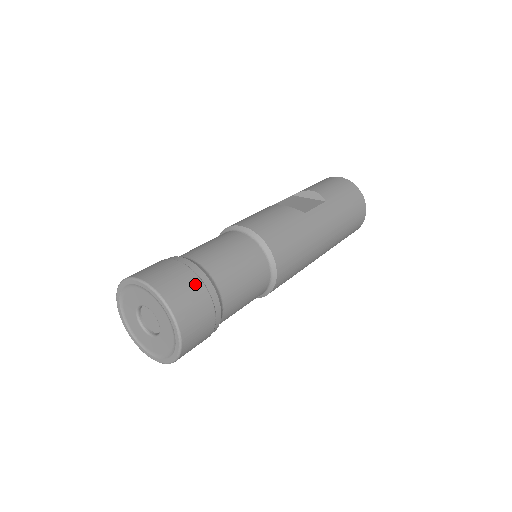
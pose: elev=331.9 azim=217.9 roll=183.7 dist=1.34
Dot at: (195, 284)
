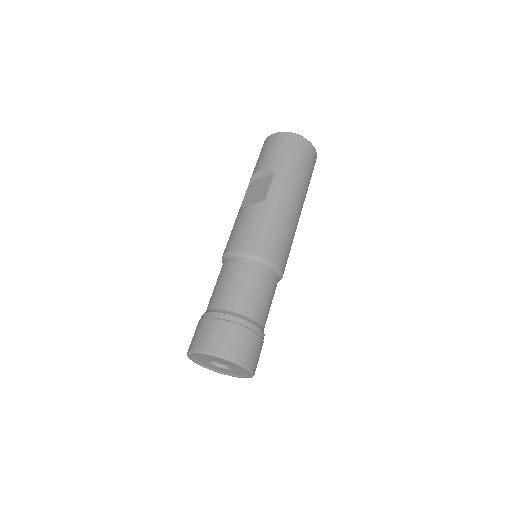
Dot at: (228, 328)
